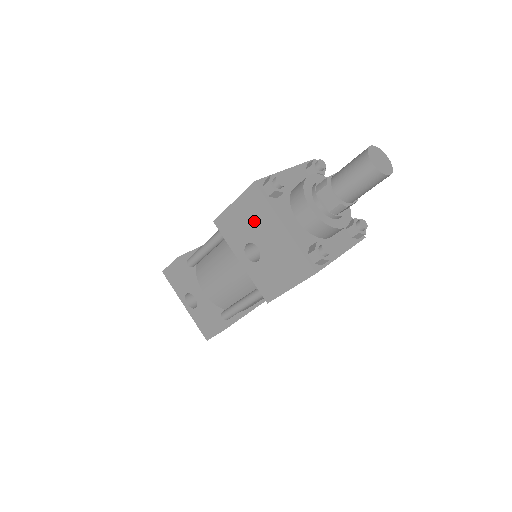
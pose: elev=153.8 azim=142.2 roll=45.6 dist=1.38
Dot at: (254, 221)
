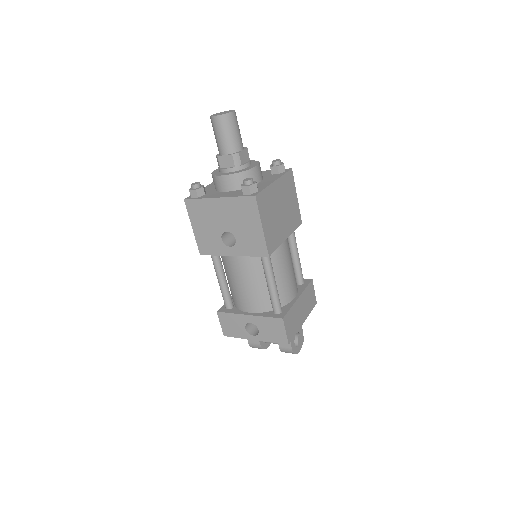
Dot at: (208, 220)
